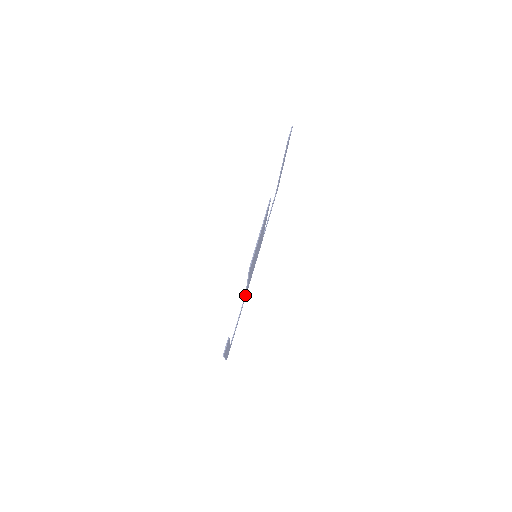
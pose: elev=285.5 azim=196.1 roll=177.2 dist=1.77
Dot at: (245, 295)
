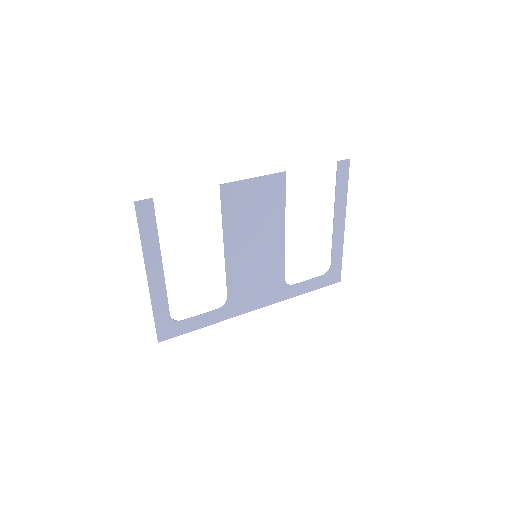
Dot at: (226, 302)
